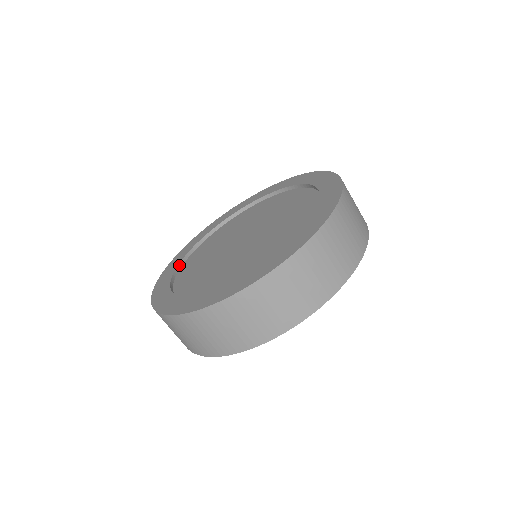
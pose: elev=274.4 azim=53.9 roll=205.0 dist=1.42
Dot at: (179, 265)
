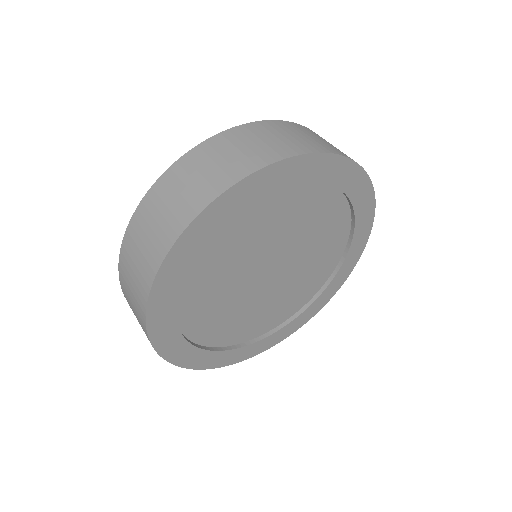
Dot at: occluded
